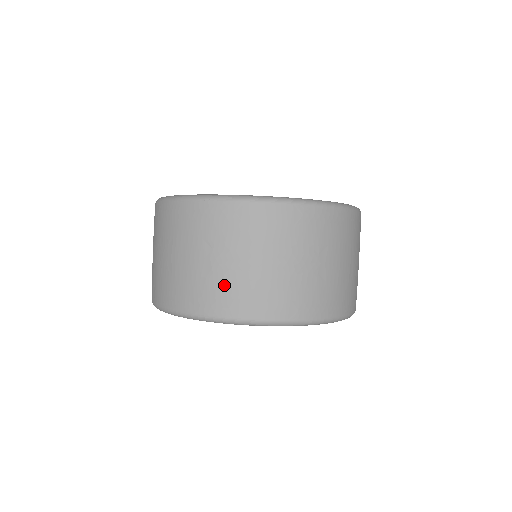
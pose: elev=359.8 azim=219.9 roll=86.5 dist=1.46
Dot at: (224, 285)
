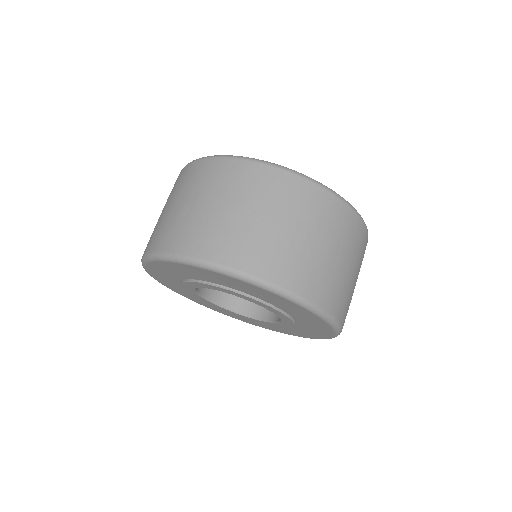
Dot at: (195, 226)
